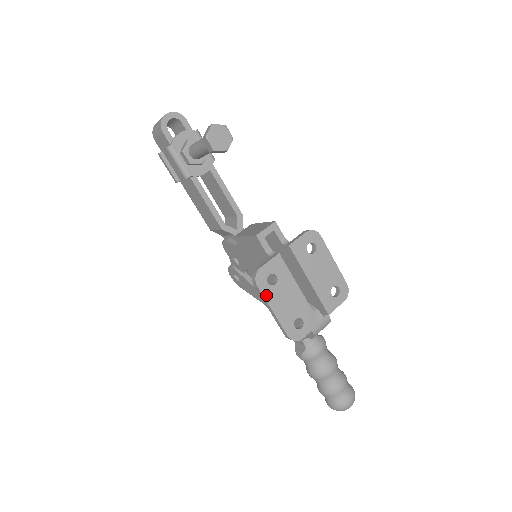
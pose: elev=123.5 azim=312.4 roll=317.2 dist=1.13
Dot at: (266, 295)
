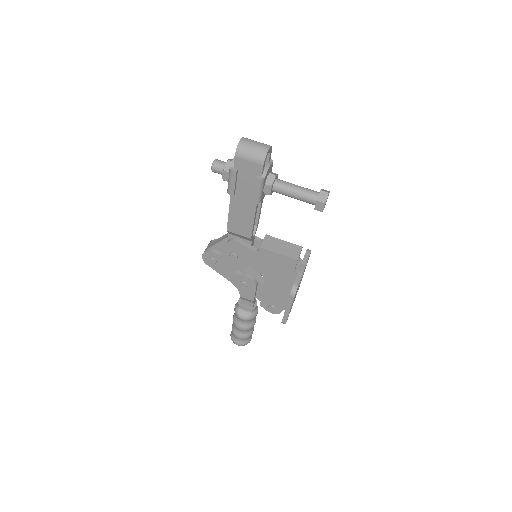
Dot at: occluded
